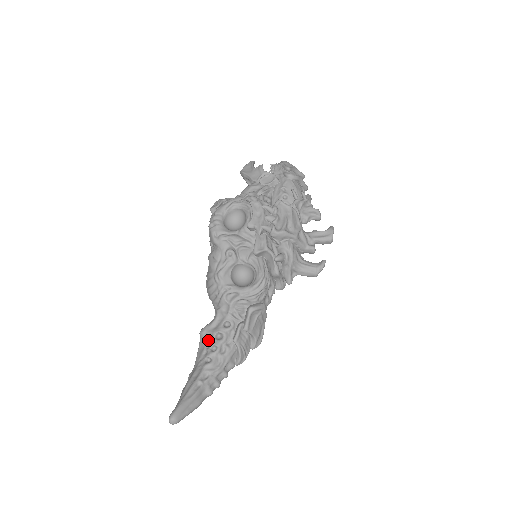
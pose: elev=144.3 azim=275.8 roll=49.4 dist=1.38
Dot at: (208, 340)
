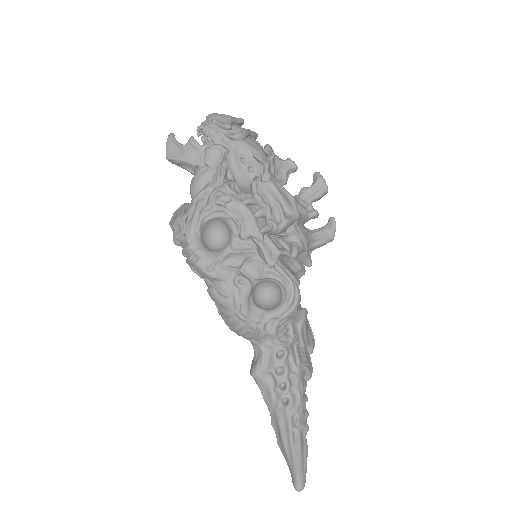
Dot at: (269, 380)
